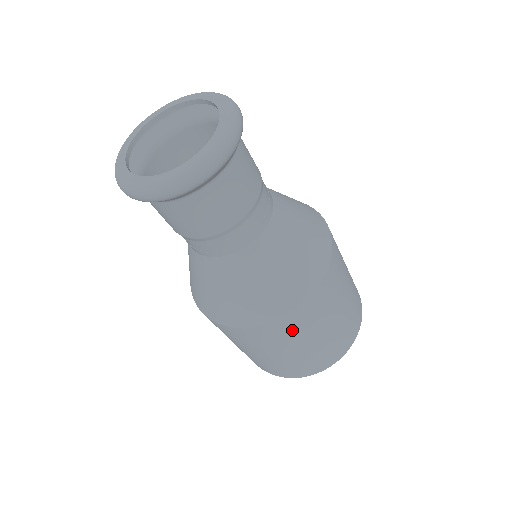
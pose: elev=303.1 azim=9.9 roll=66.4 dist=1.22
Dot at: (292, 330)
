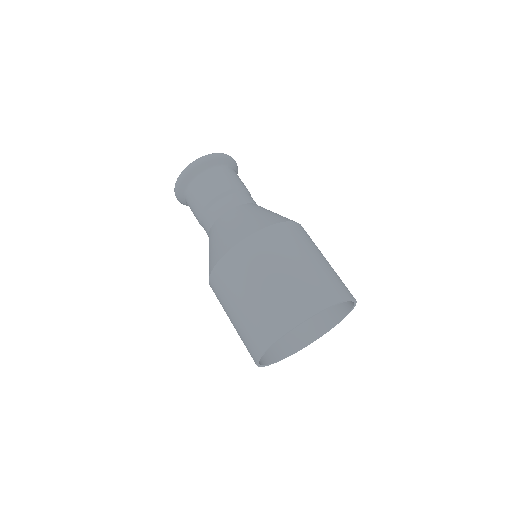
Dot at: (227, 279)
